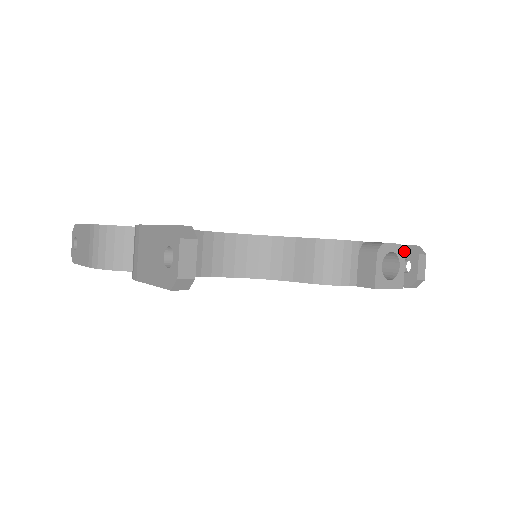
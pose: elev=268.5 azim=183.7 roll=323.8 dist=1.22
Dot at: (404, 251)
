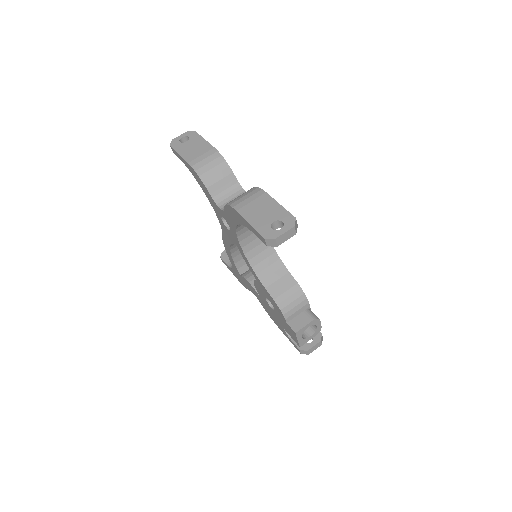
Dot at: occluded
